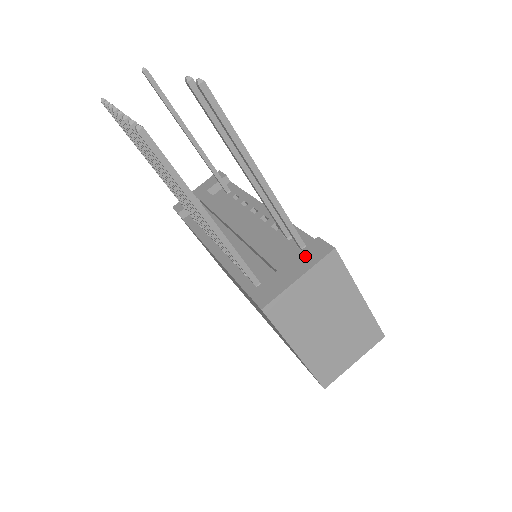
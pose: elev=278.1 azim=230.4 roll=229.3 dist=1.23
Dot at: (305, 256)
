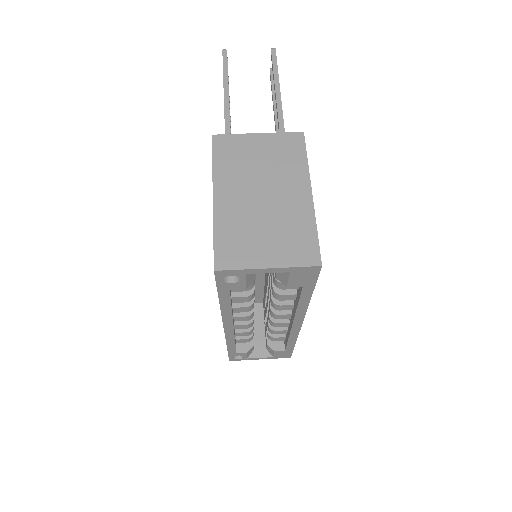
Dot at: occluded
